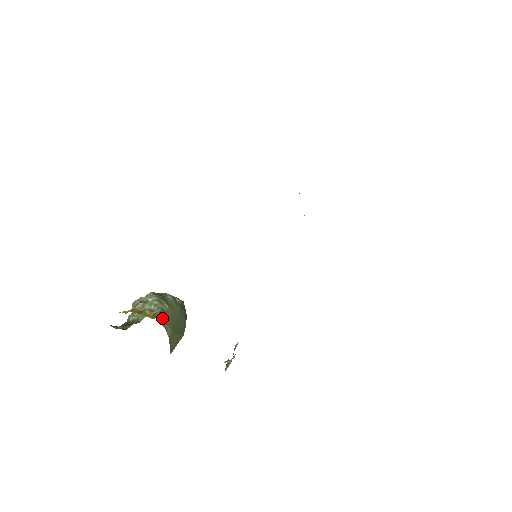
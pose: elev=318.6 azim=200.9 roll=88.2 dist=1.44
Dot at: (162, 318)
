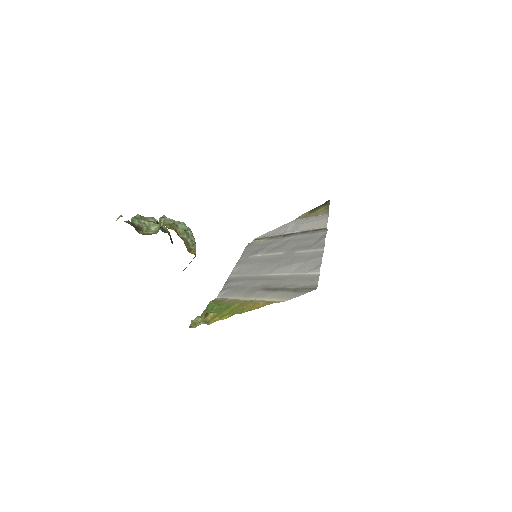
Dot at: occluded
